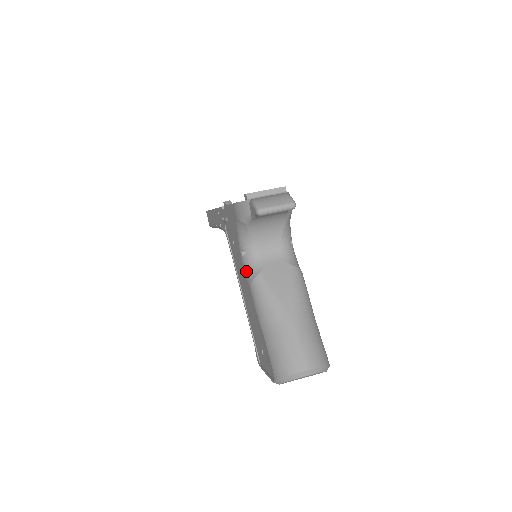
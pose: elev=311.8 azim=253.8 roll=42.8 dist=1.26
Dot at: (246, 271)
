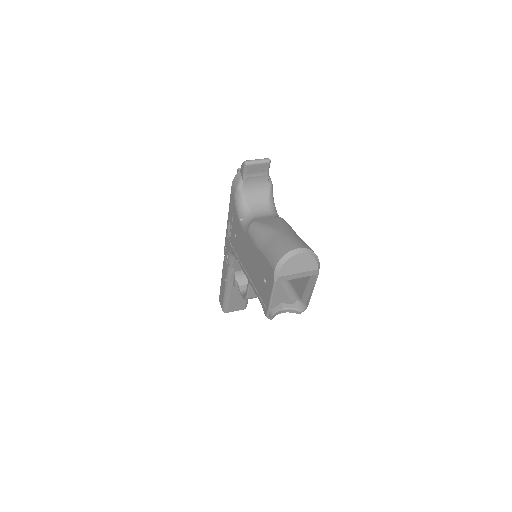
Dot at: (245, 228)
